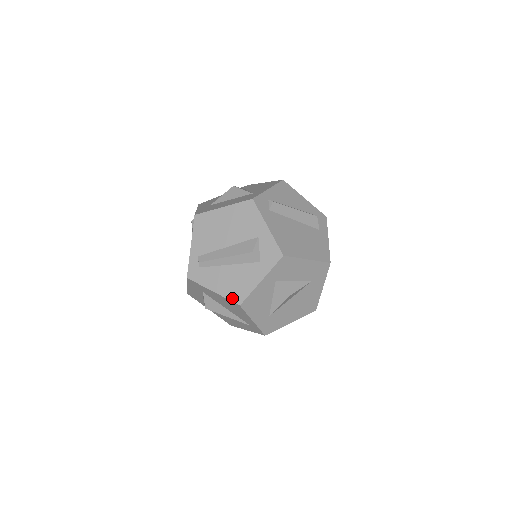
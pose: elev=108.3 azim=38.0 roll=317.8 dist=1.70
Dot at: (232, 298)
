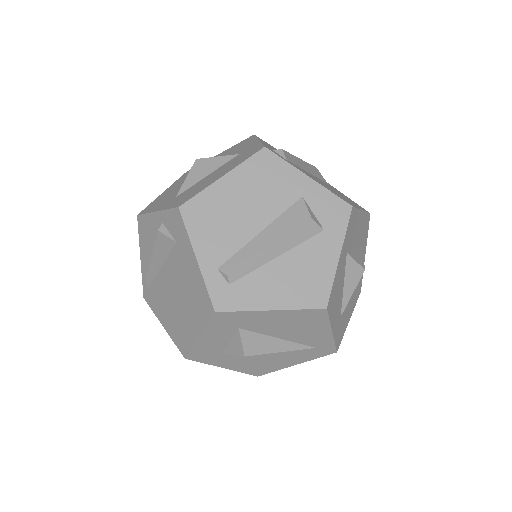
Dot at: (309, 304)
